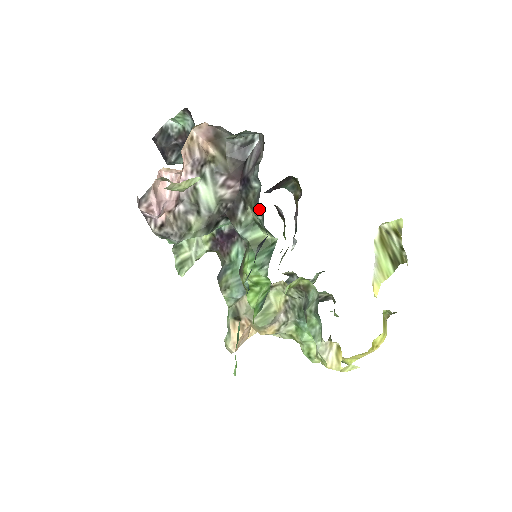
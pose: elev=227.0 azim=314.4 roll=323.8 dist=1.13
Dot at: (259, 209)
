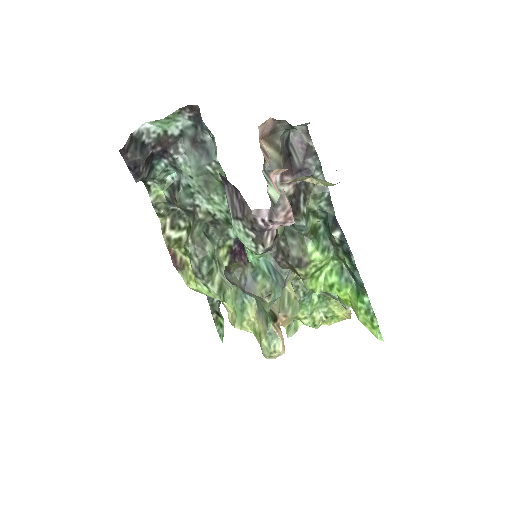
Dot at: (328, 195)
